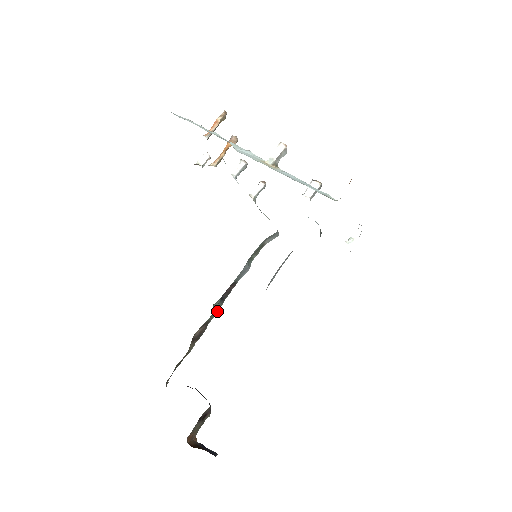
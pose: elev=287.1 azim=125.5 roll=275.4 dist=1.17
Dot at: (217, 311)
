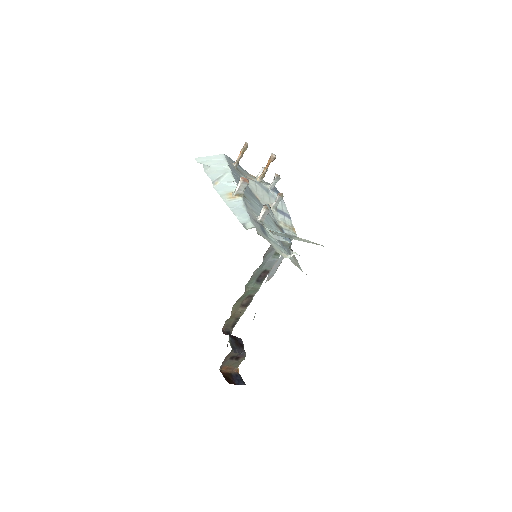
Dot at: occluded
